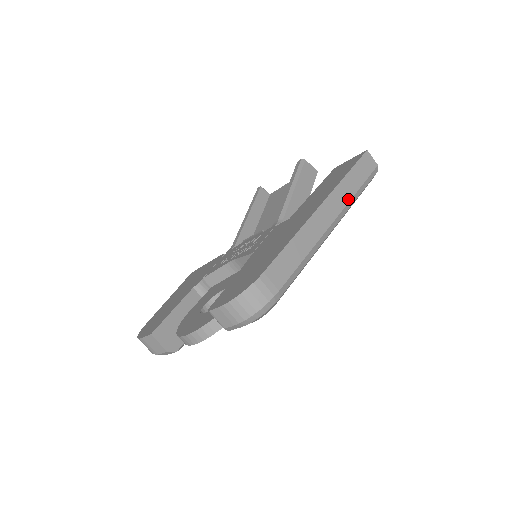
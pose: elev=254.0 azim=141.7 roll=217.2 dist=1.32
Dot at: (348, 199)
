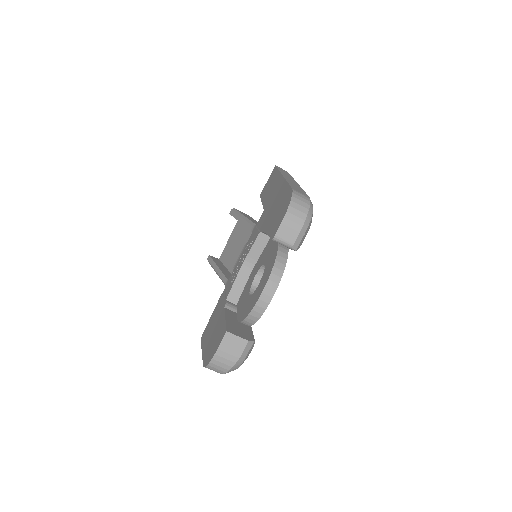
Dot at: (292, 178)
